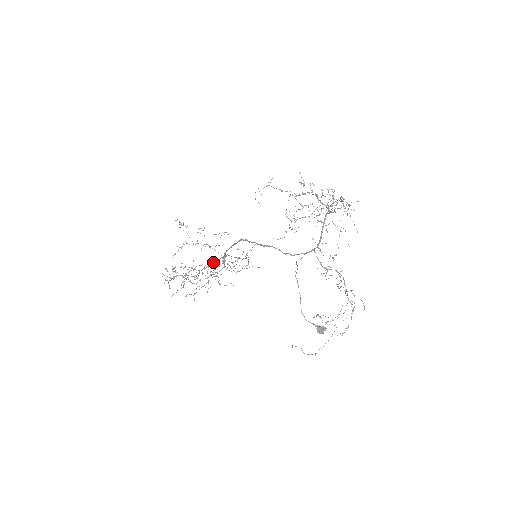
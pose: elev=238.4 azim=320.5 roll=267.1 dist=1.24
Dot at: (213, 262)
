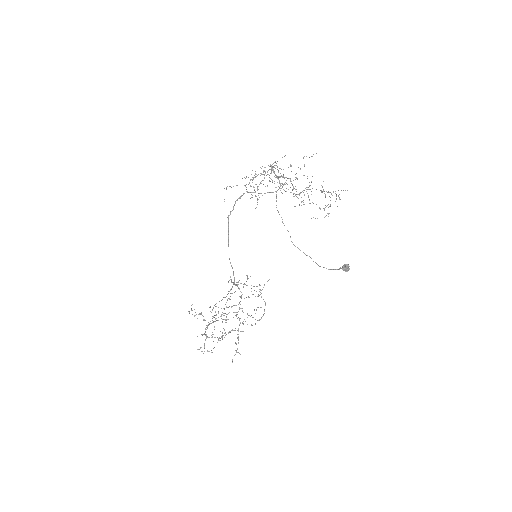
Dot at: occluded
